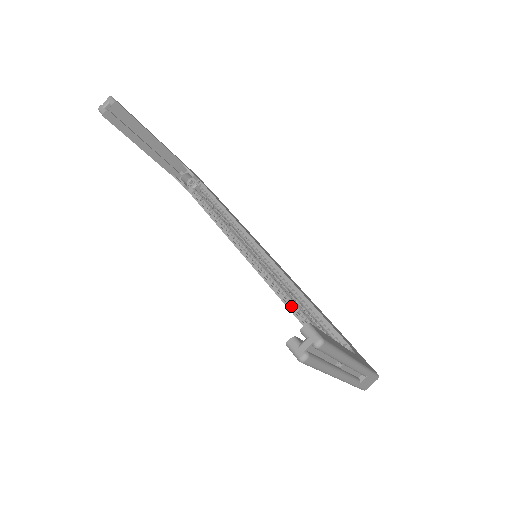
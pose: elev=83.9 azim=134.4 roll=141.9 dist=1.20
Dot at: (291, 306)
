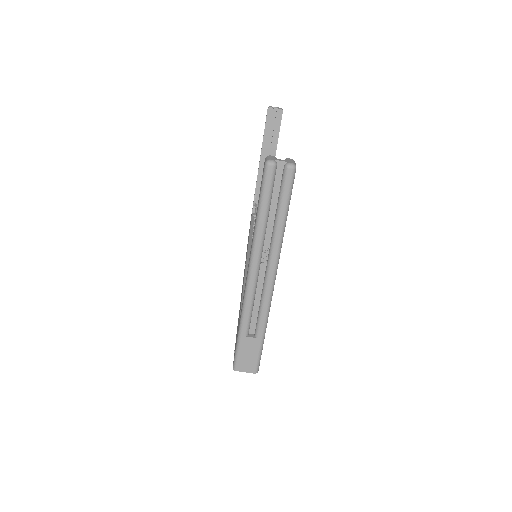
Dot at: occluded
